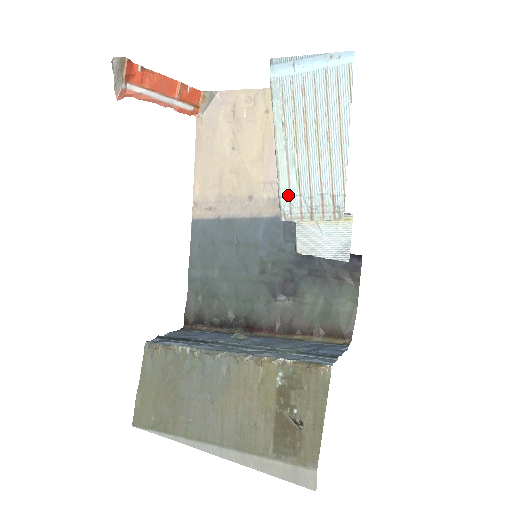
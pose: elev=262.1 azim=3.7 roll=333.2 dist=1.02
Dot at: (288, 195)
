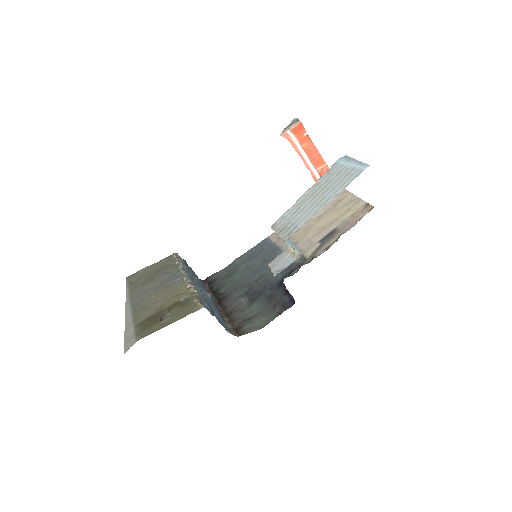
Dot at: (285, 217)
